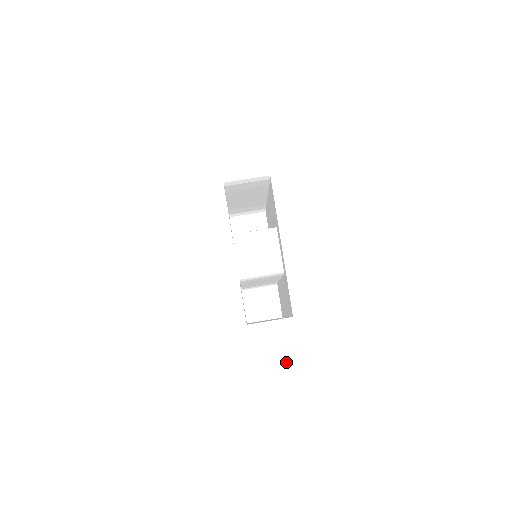
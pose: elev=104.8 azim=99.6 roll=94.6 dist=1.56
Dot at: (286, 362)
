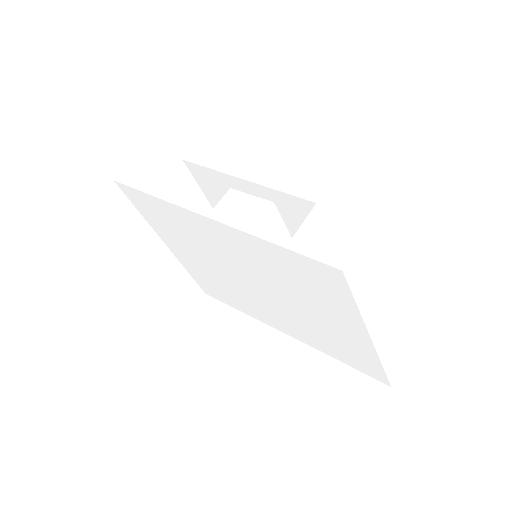
Dot at: (360, 234)
